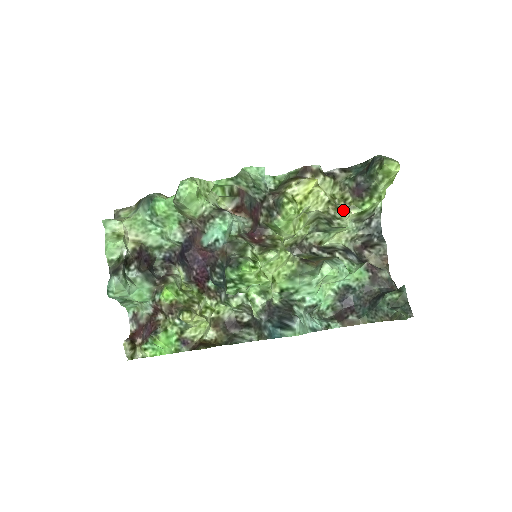
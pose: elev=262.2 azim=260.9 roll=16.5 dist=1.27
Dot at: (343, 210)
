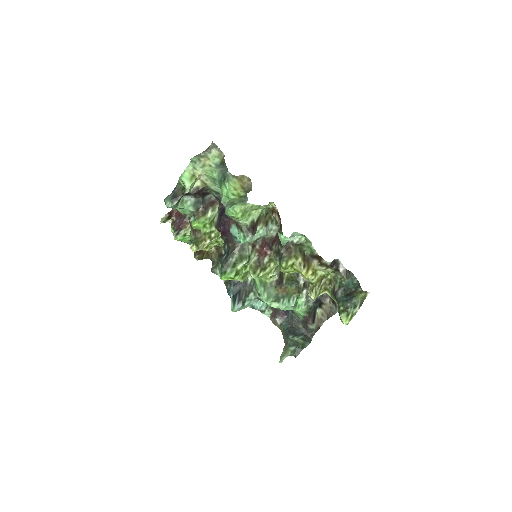
Dot at: (311, 296)
